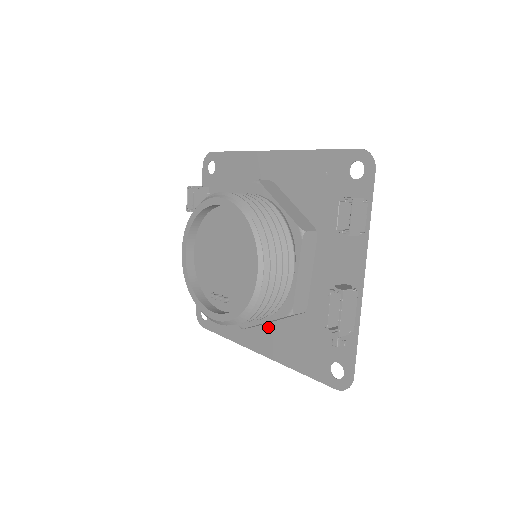
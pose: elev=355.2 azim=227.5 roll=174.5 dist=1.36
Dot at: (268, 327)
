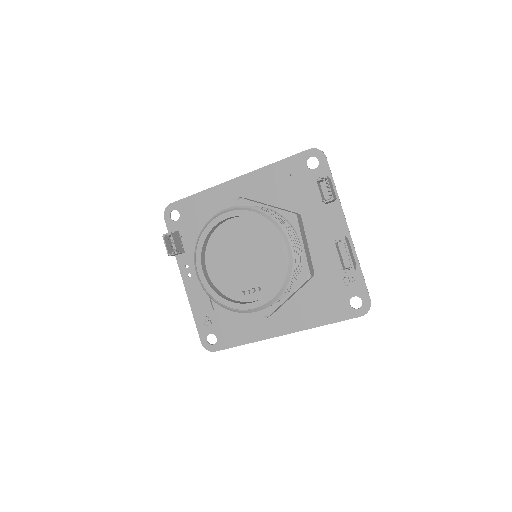
Dot at: (283, 309)
